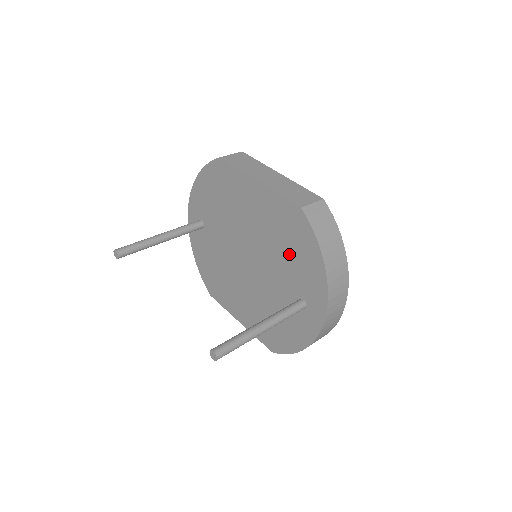
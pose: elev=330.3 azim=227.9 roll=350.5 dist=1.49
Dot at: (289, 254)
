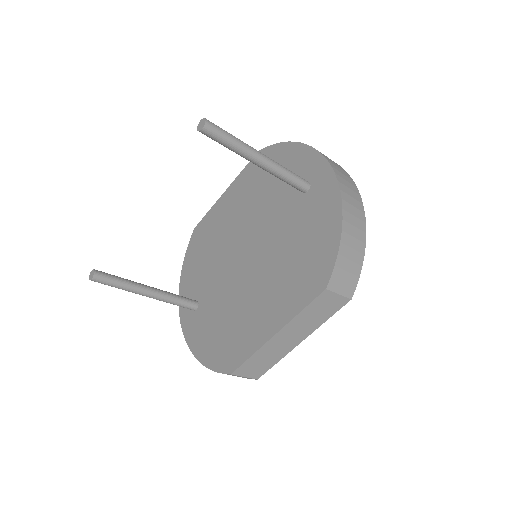
Dot at: (271, 183)
